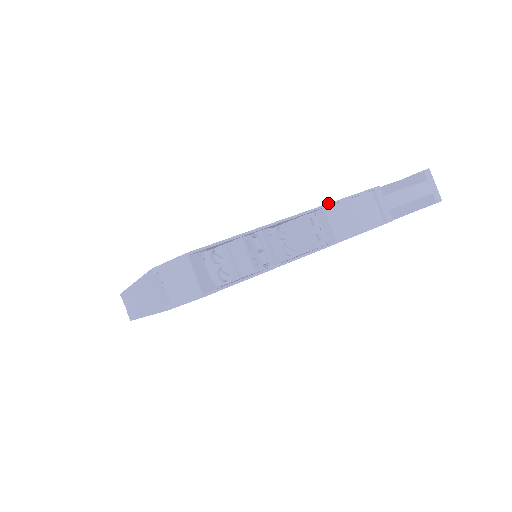
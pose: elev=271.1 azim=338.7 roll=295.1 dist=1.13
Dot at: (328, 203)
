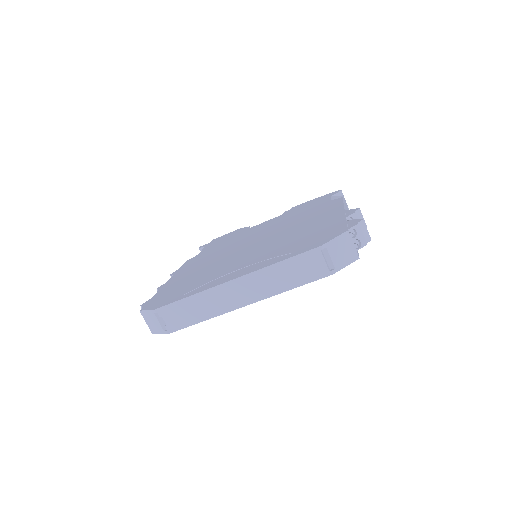
Dot at: occluded
